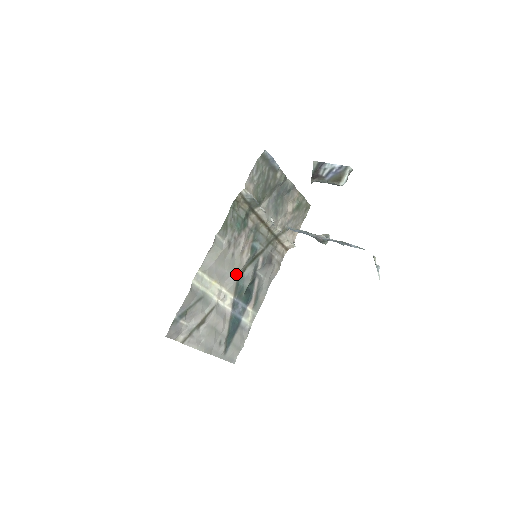
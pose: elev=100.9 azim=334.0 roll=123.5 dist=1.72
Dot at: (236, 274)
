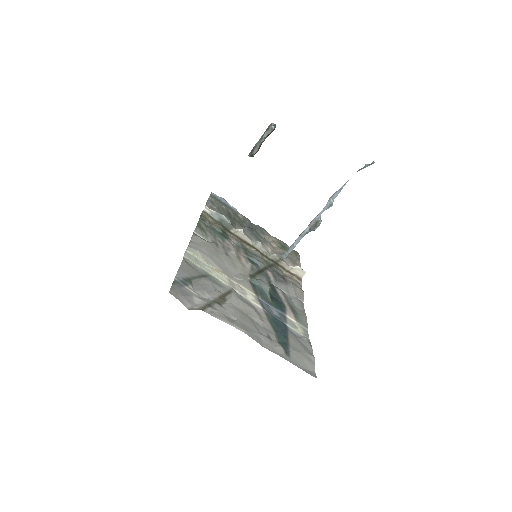
Dot at: (244, 275)
